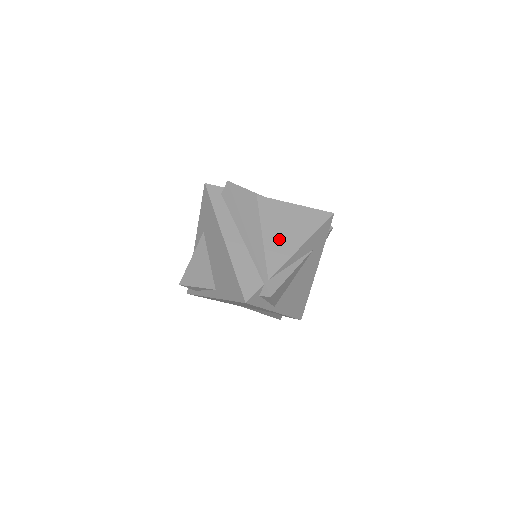
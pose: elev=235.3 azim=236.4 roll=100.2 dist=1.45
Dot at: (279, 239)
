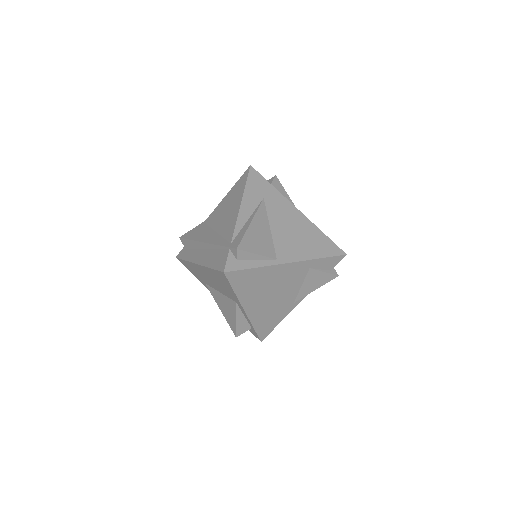
Dot at: (226, 220)
